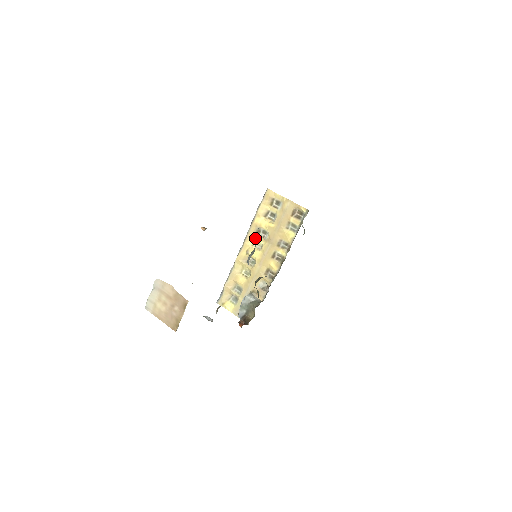
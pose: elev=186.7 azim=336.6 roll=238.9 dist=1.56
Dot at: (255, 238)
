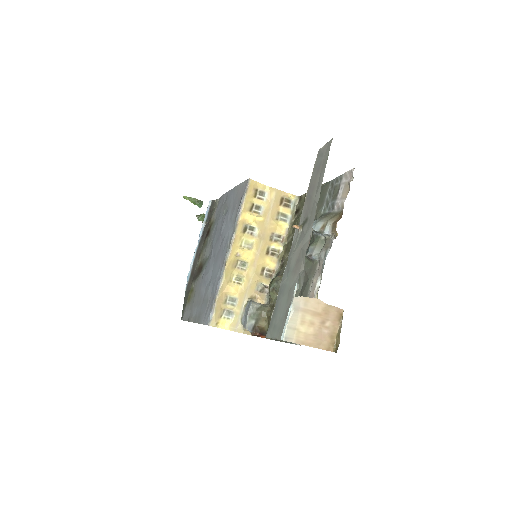
Dot at: (242, 237)
